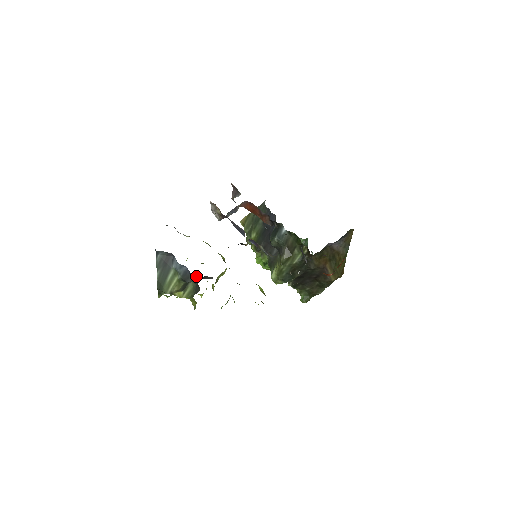
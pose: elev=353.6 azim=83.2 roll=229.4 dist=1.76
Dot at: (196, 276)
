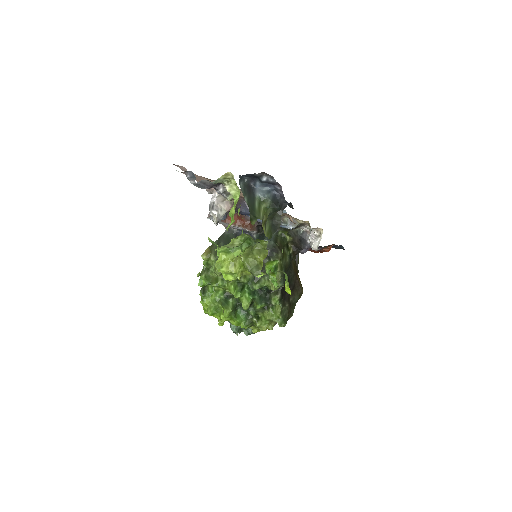
Dot at: (282, 202)
